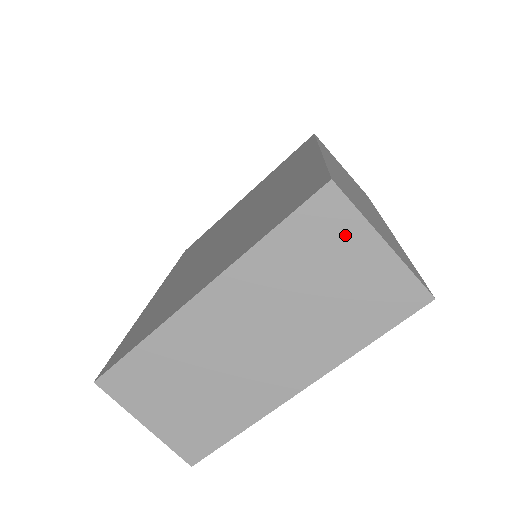
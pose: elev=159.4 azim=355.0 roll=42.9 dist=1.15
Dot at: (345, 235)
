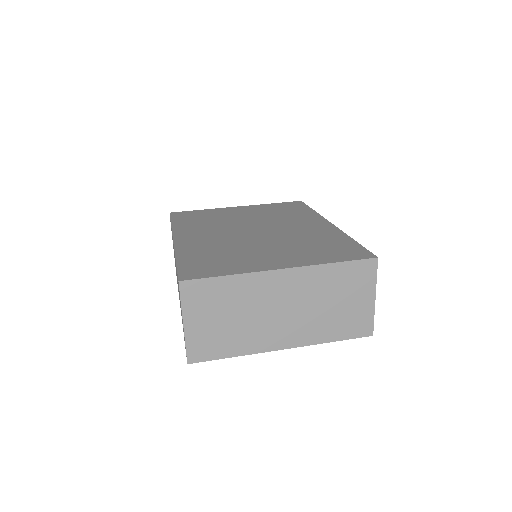
Dot at: (364, 285)
